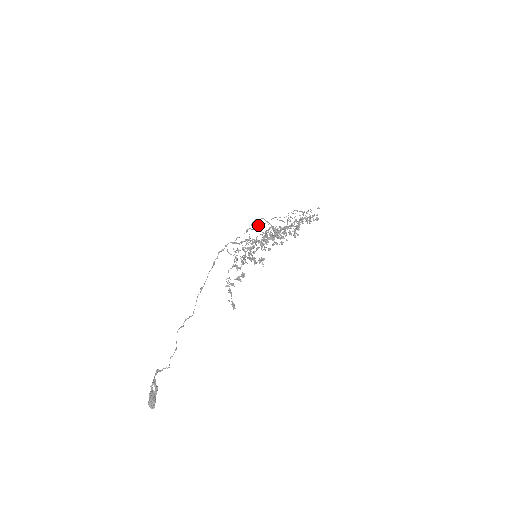
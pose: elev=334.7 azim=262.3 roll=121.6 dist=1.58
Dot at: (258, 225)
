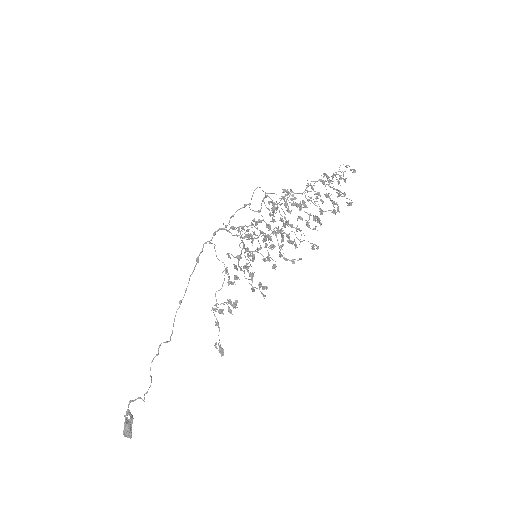
Dot at: occluded
